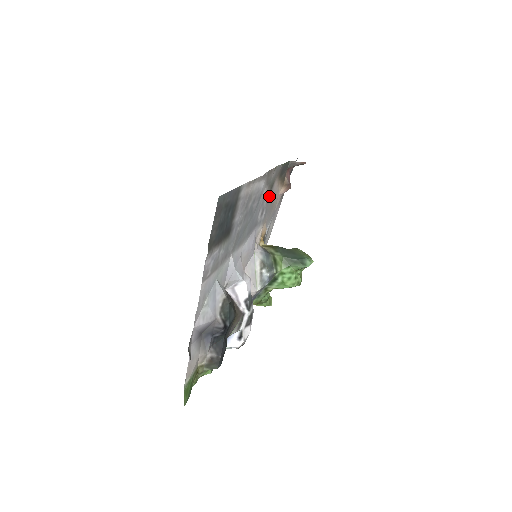
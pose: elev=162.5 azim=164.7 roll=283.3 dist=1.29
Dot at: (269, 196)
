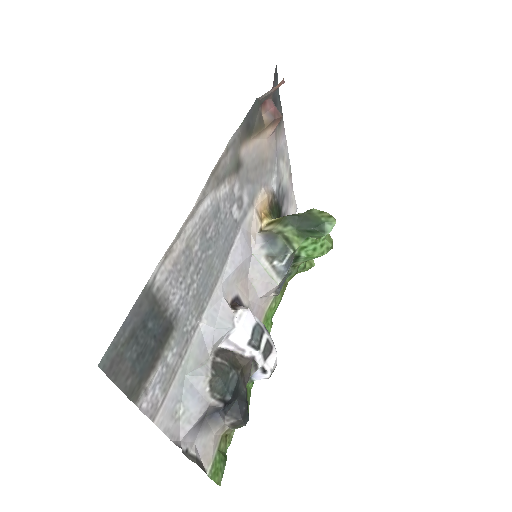
Dot at: (242, 174)
